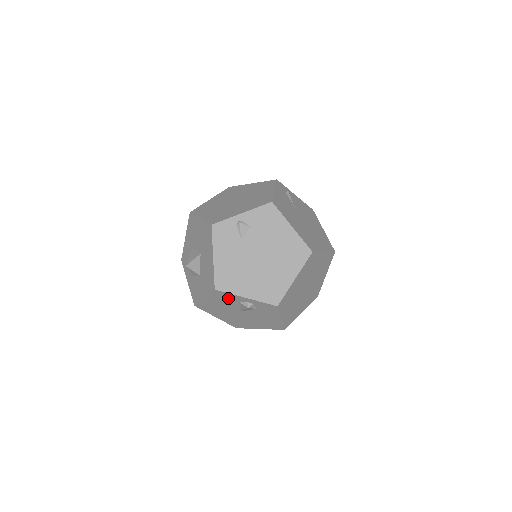
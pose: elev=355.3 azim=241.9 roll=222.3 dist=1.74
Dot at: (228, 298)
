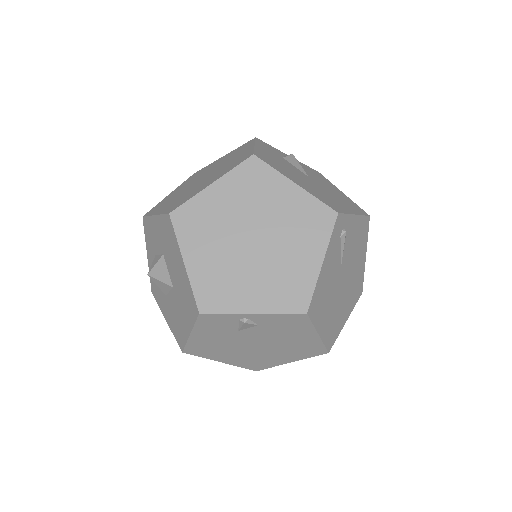
Dot at: occluded
